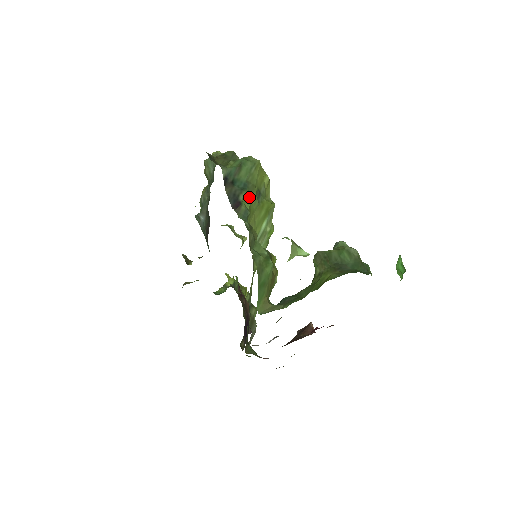
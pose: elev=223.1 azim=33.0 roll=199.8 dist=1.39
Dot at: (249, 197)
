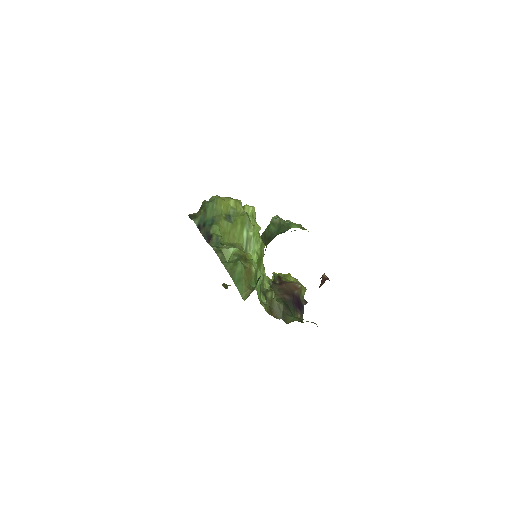
Dot at: (217, 227)
